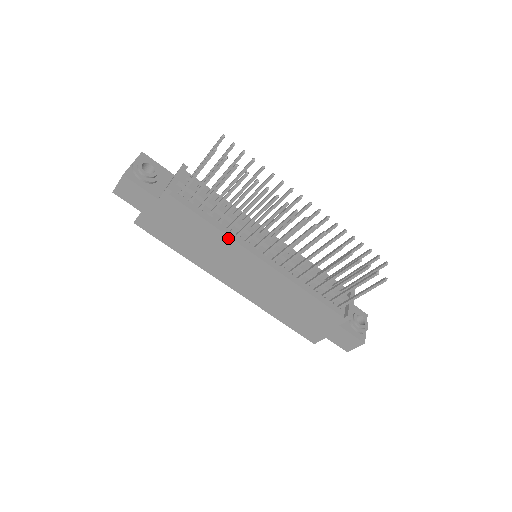
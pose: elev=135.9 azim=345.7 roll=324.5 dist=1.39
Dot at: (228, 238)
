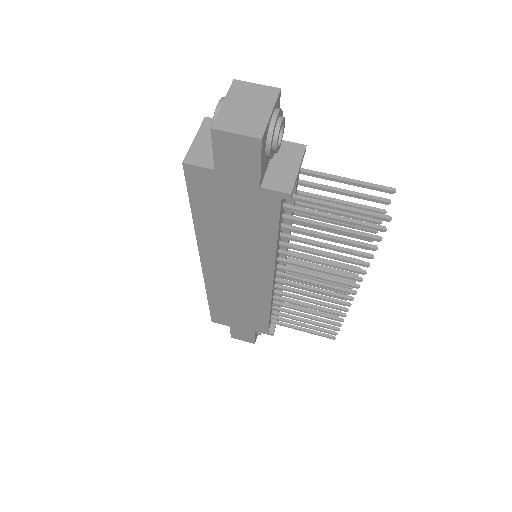
Dot at: (273, 256)
